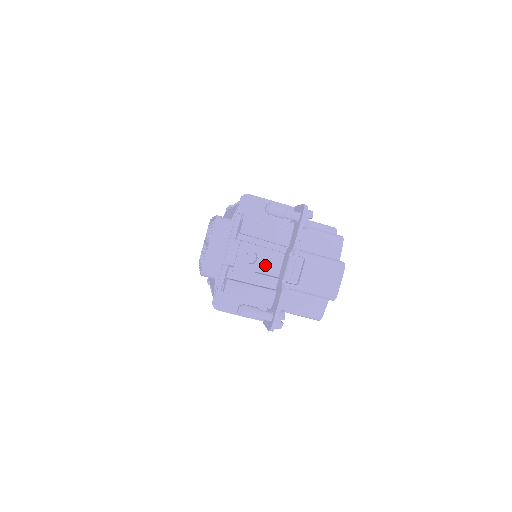
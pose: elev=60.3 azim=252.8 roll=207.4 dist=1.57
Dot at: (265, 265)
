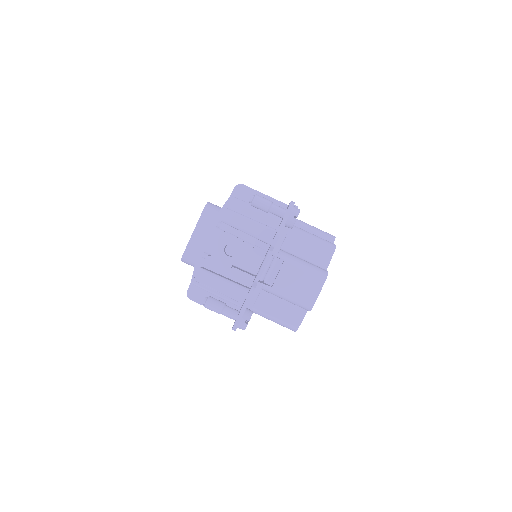
Dot at: (244, 260)
